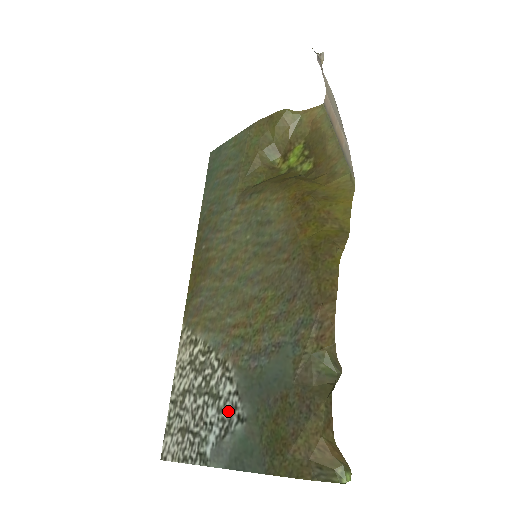
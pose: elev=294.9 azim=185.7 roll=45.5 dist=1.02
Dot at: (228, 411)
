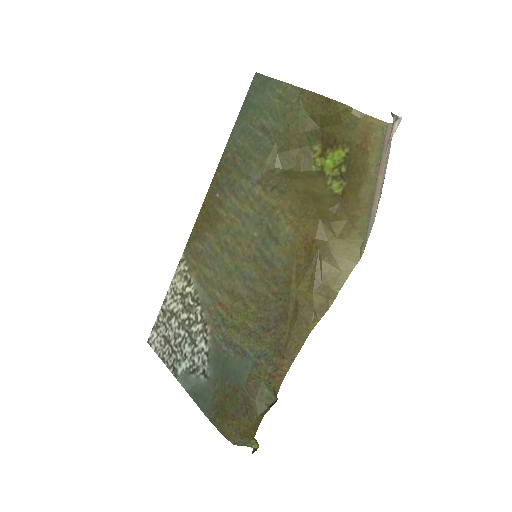
Dot at: (198, 360)
